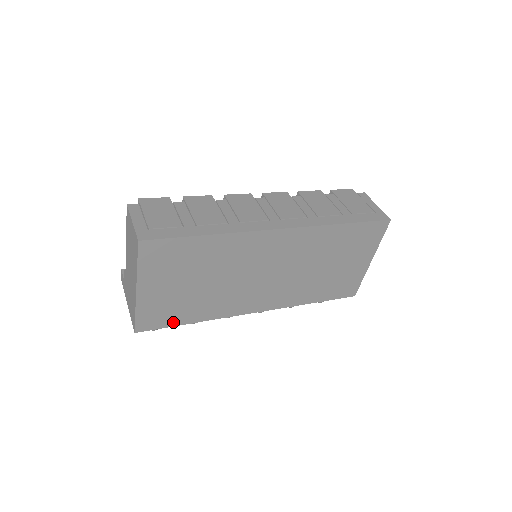
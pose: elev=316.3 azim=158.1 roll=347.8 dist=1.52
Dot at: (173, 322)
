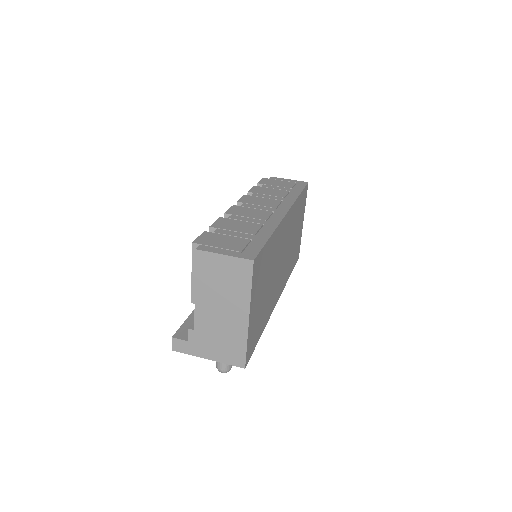
Dot at: (256, 341)
